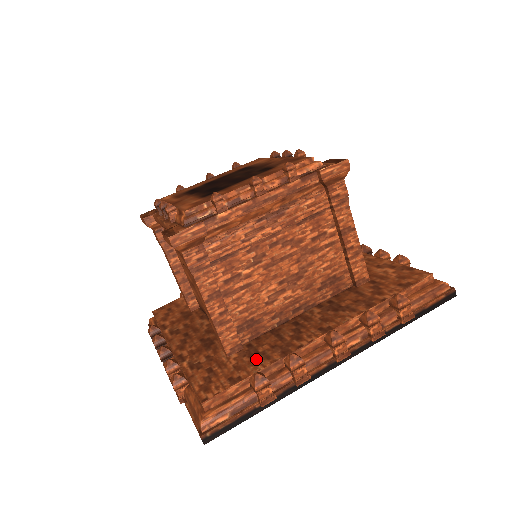
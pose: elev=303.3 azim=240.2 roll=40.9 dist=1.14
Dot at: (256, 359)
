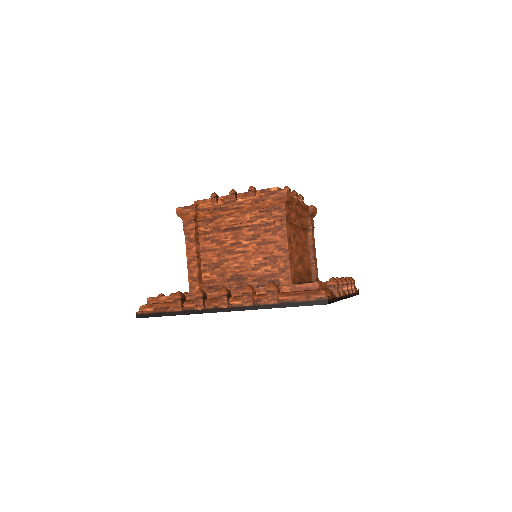
Dot at: occluded
